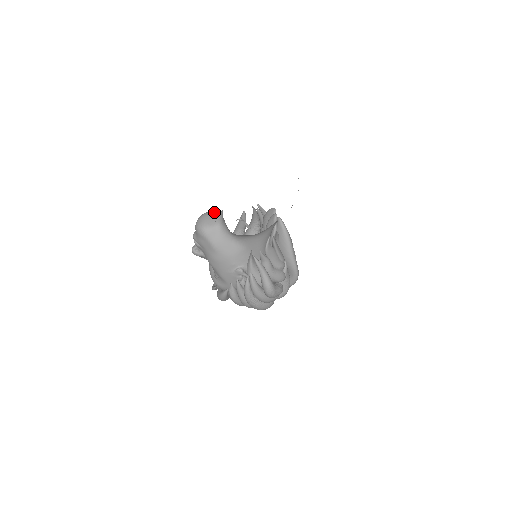
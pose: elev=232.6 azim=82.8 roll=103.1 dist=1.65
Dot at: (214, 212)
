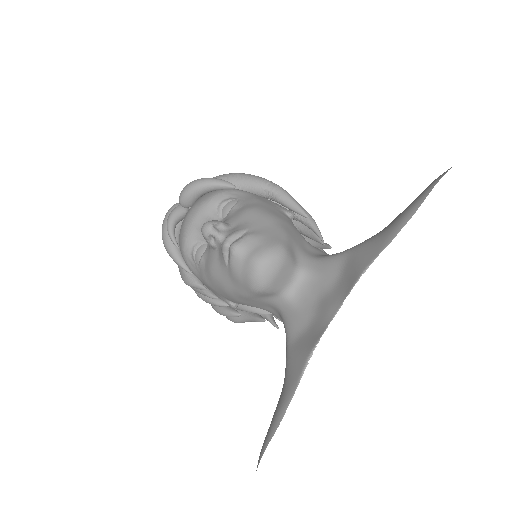
Dot at: (293, 260)
